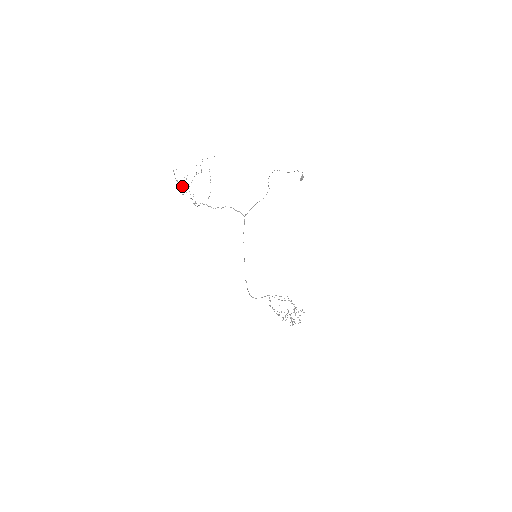
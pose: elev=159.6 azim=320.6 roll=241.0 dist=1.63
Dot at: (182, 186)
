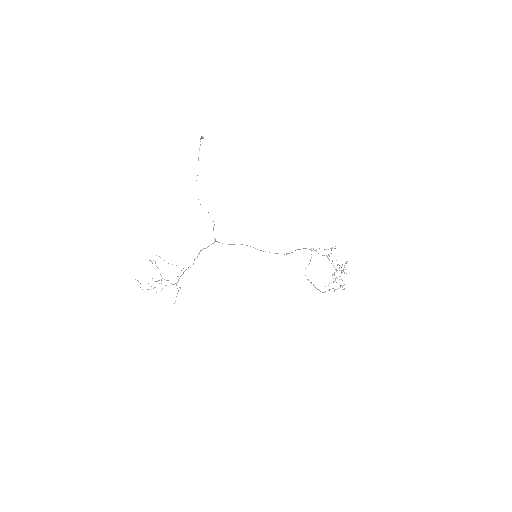
Dot at: occluded
